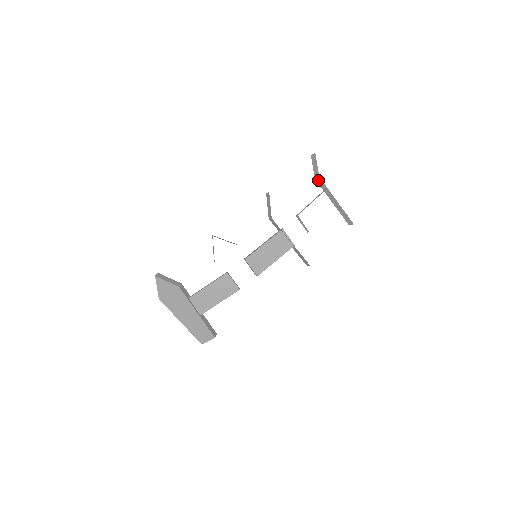
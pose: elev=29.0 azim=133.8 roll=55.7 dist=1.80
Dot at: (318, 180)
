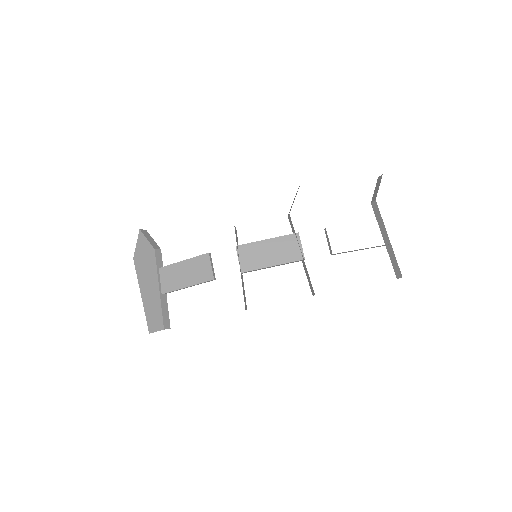
Dot at: (374, 205)
